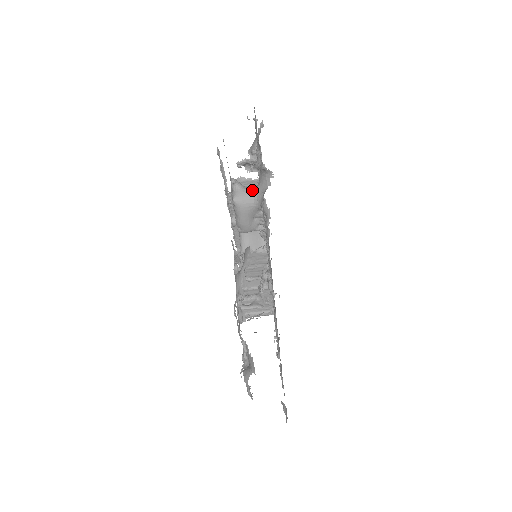
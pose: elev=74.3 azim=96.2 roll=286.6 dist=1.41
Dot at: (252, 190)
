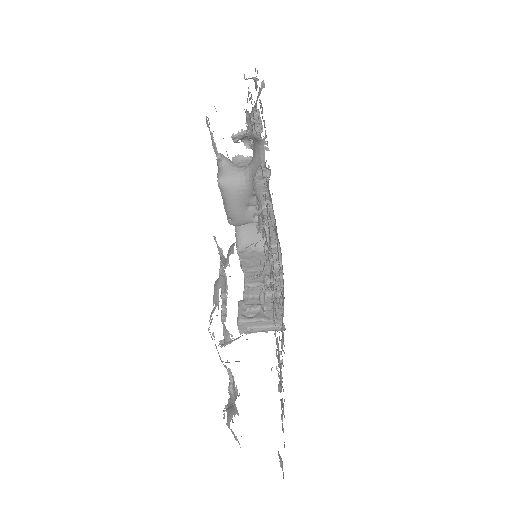
Dot at: (243, 168)
